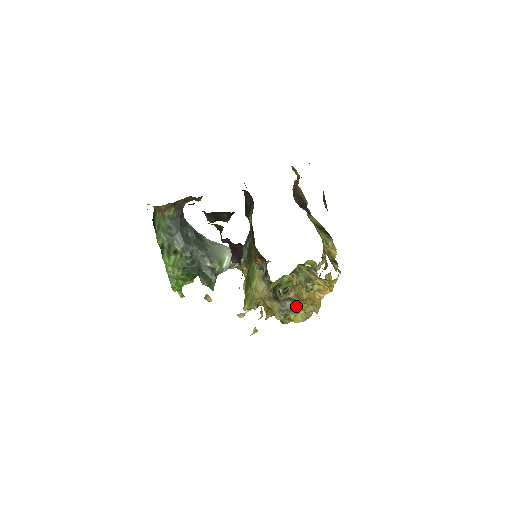
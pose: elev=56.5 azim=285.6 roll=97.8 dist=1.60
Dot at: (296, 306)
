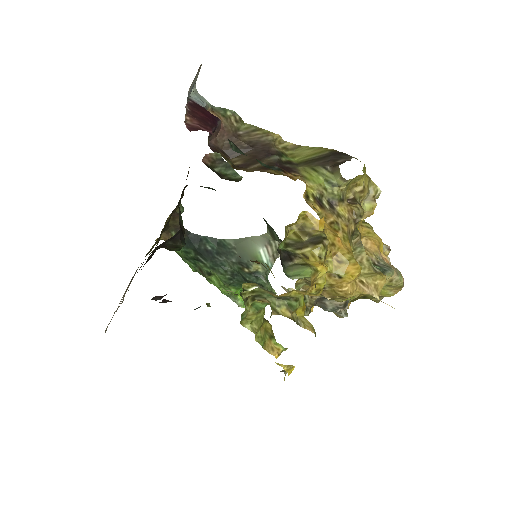
Dot at: occluded
